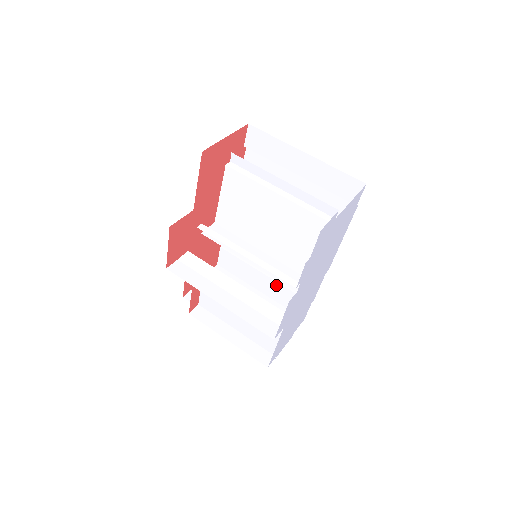
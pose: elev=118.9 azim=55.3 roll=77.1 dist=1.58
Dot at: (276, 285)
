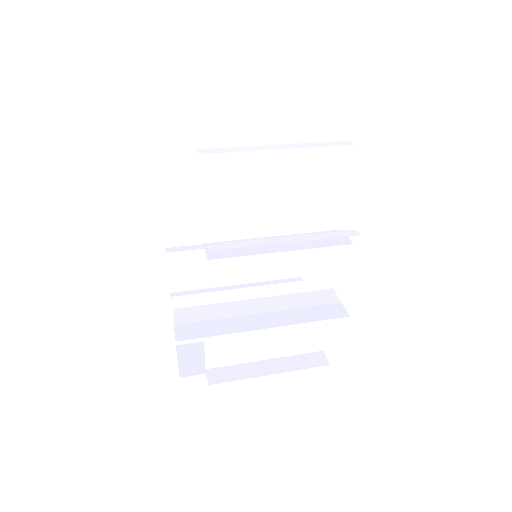
Dot at: (257, 290)
